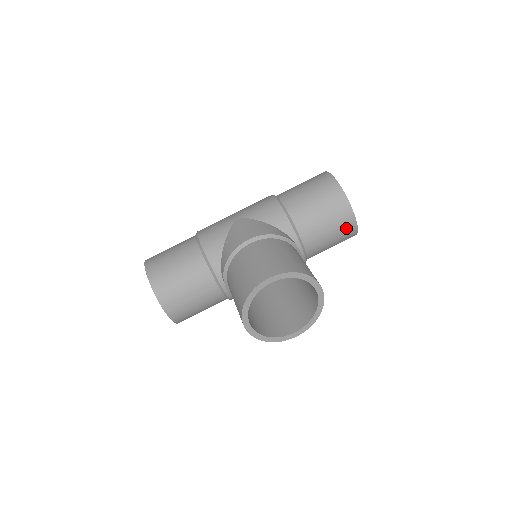
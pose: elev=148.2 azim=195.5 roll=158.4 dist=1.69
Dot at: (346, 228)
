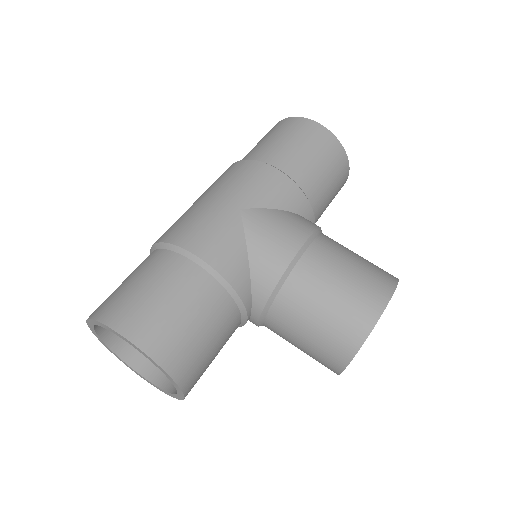
Dot at: occluded
